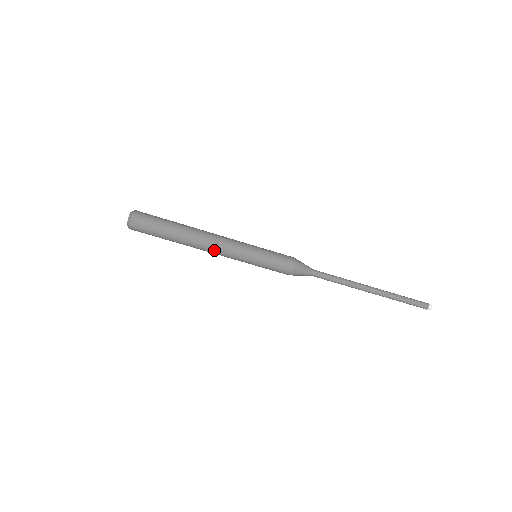
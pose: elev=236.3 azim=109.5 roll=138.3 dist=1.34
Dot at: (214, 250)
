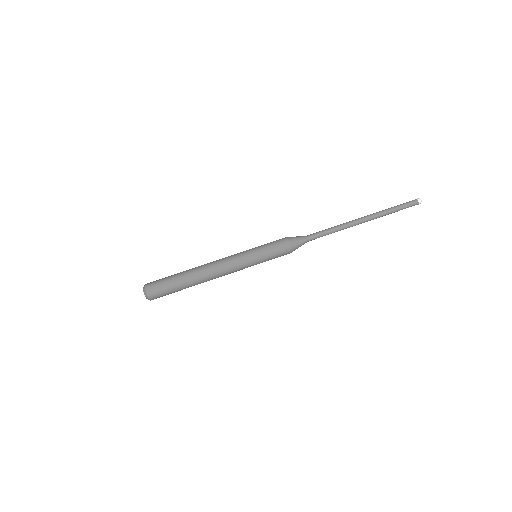
Dot at: (222, 274)
